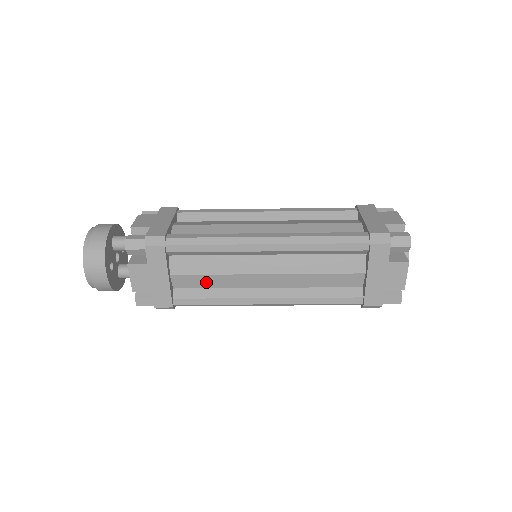
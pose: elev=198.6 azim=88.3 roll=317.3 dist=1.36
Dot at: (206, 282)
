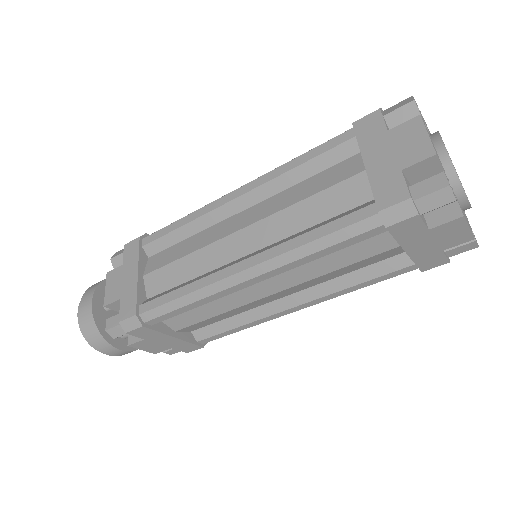
Dot at: (178, 274)
